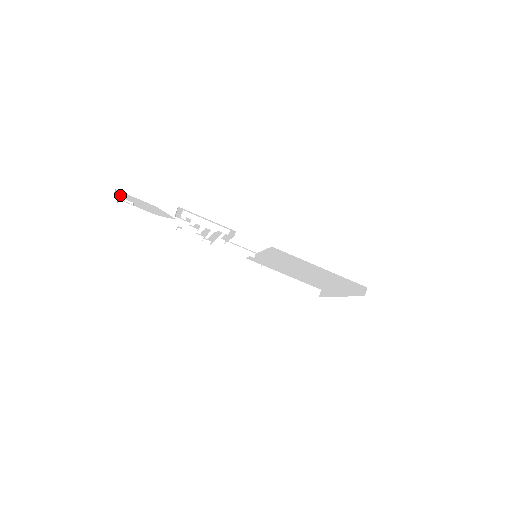
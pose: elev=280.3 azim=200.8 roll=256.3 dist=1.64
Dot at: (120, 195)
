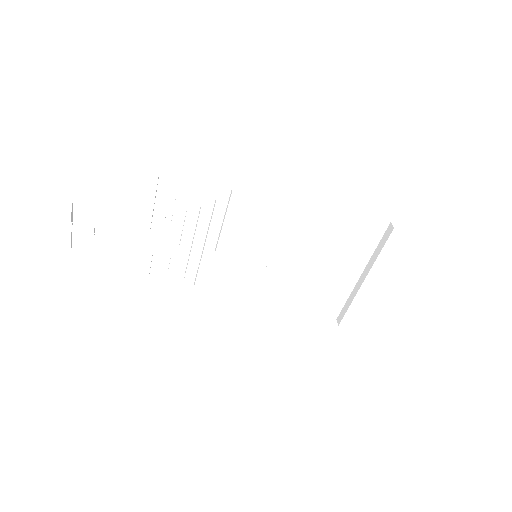
Dot at: (76, 223)
